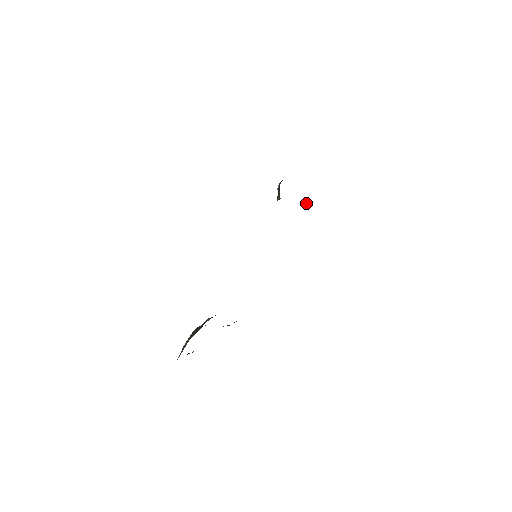
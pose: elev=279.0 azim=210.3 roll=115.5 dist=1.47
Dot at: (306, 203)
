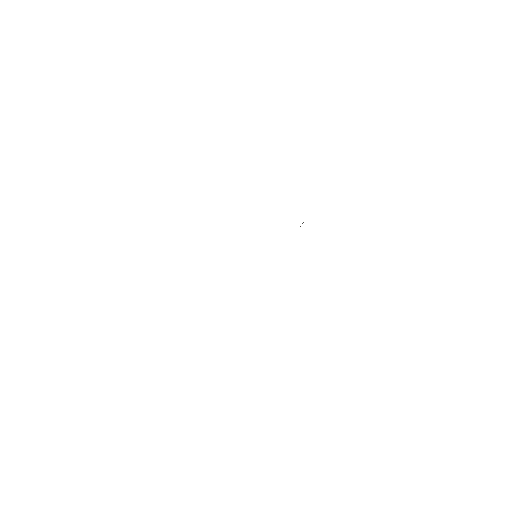
Dot at: occluded
